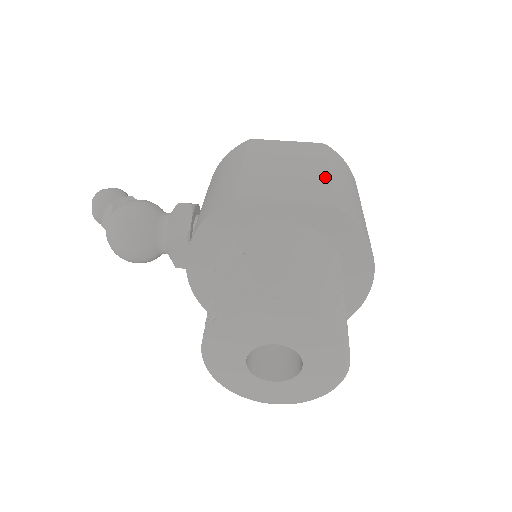
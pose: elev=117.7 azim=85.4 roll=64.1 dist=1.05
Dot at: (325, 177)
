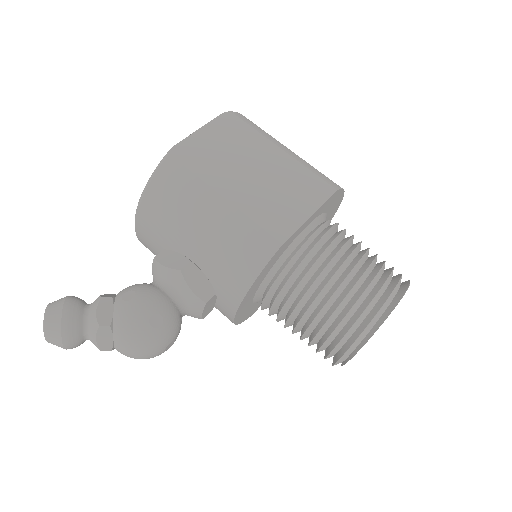
Dot at: (289, 160)
